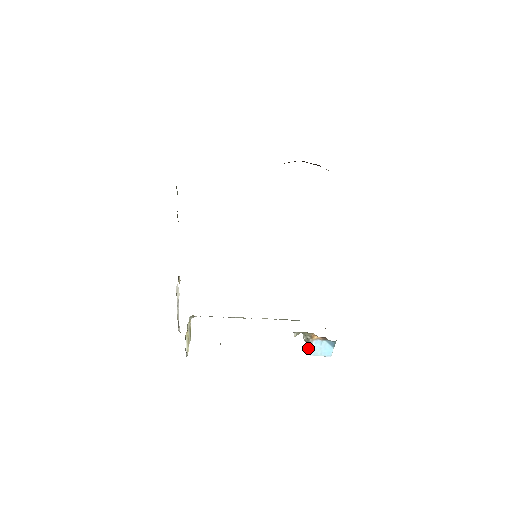
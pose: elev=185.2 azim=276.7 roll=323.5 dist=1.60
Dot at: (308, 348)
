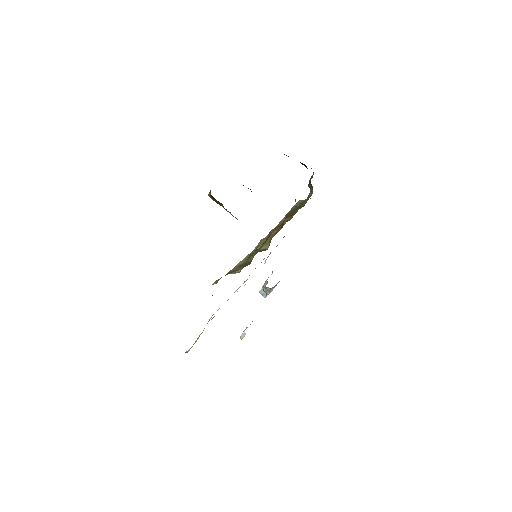
Dot at: occluded
